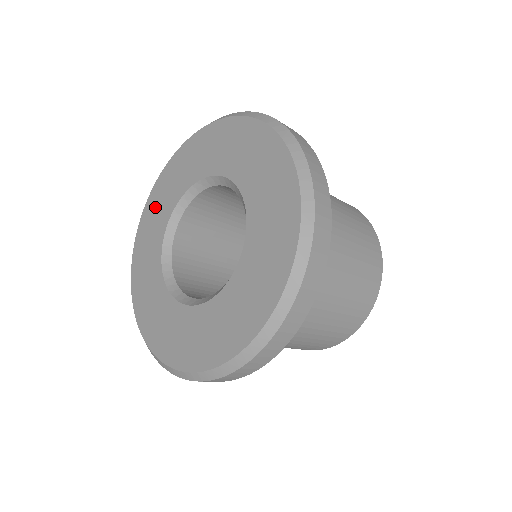
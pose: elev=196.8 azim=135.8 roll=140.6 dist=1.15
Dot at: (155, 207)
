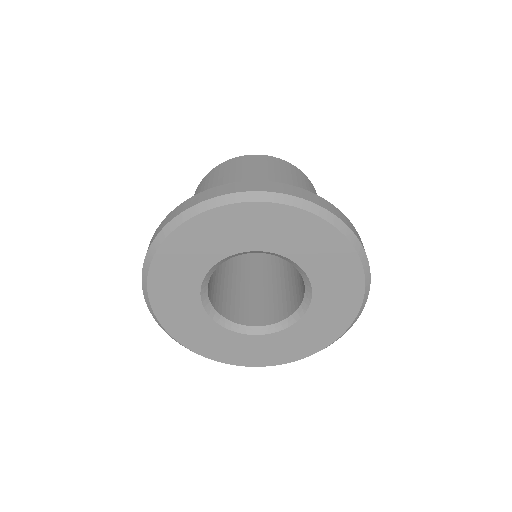
Dot at: (229, 226)
